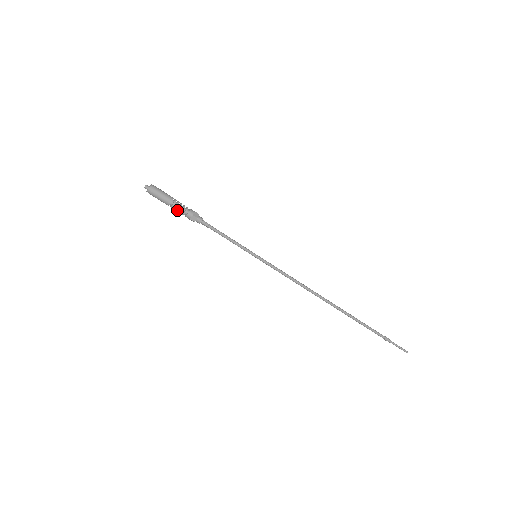
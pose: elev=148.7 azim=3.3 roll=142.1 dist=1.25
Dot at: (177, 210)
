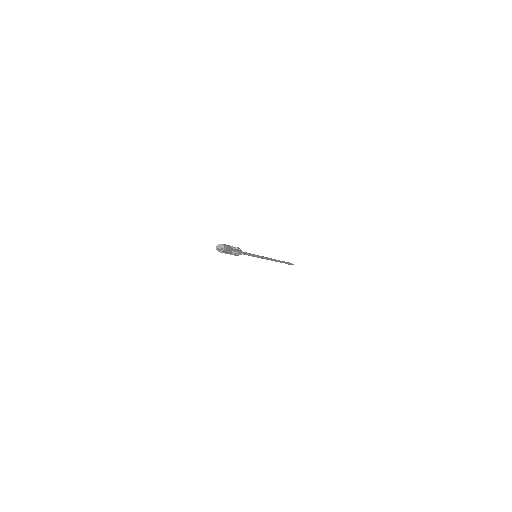
Dot at: (230, 254)
